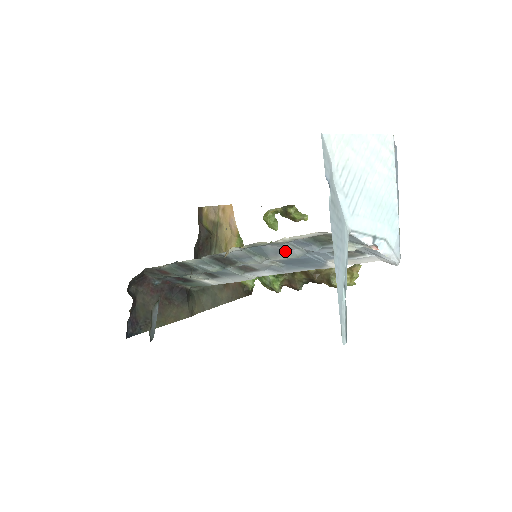
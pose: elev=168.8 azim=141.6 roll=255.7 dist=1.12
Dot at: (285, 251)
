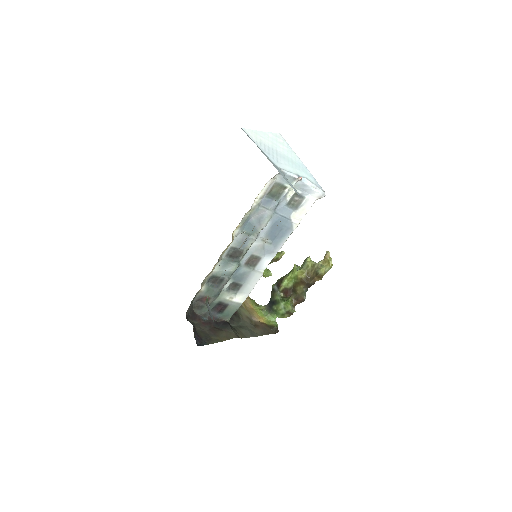
Dot at: (262, 217)
